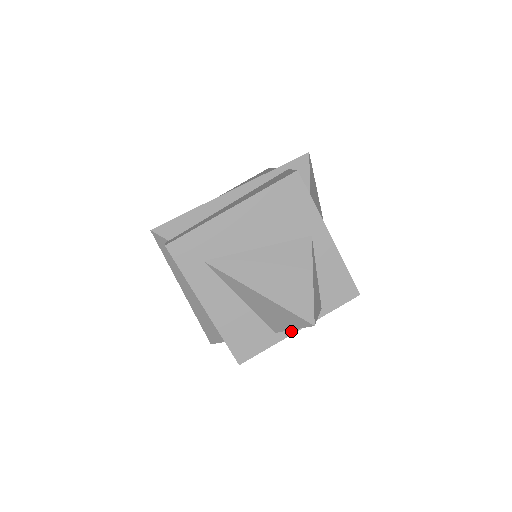
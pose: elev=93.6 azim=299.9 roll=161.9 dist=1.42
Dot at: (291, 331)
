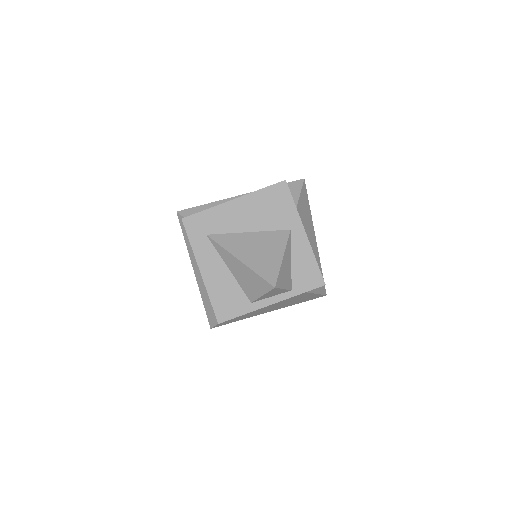
Dot at: (264, 304)
